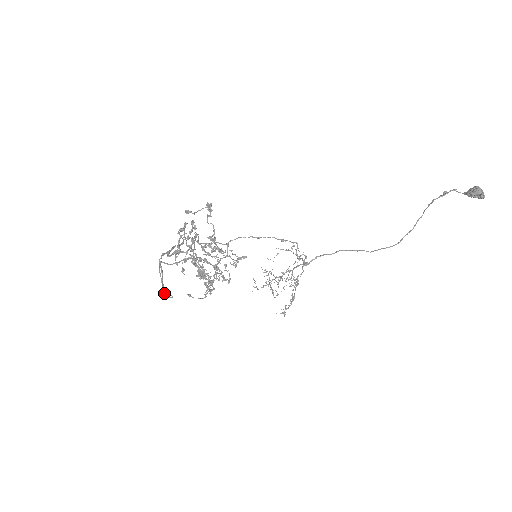
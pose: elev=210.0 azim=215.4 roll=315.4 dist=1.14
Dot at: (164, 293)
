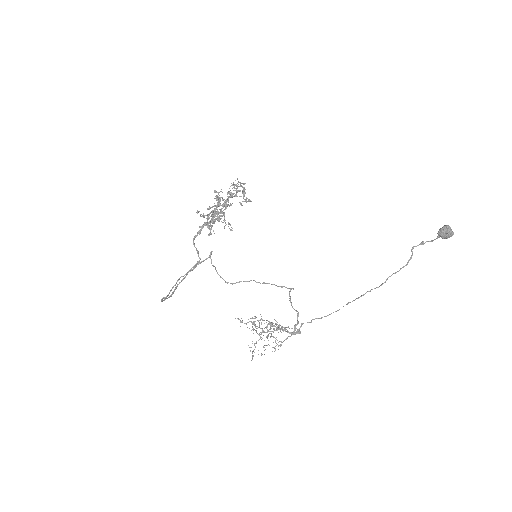
Dot at: (162, 299)
